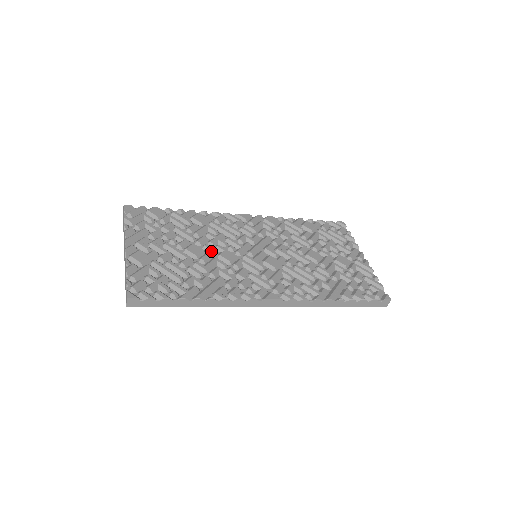
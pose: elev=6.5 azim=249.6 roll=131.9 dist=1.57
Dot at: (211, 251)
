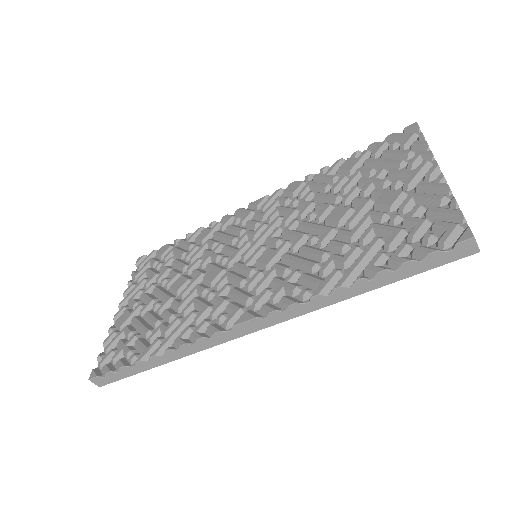
Dot at: (195, 277)
